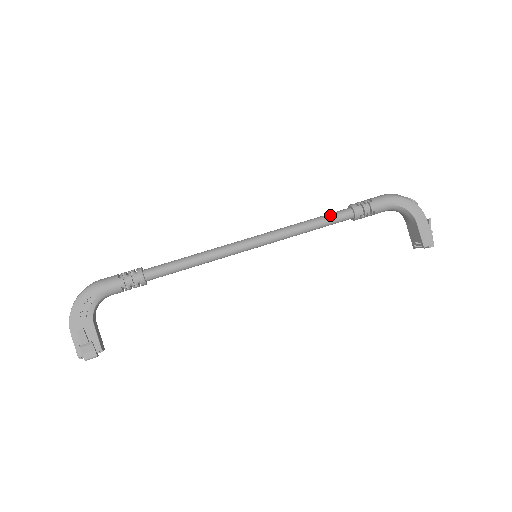
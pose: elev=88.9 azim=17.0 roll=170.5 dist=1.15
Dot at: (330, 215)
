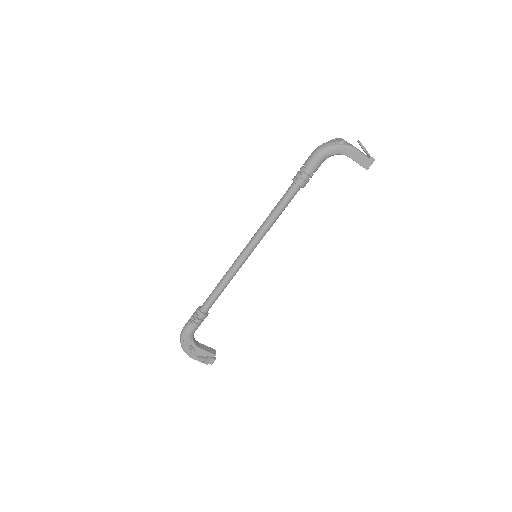
Dot at: (284, 199)
